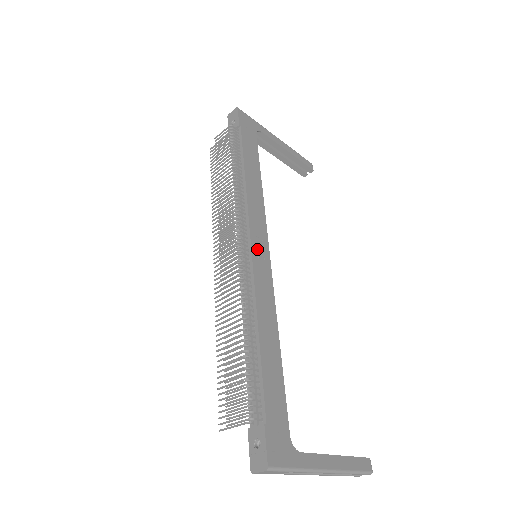
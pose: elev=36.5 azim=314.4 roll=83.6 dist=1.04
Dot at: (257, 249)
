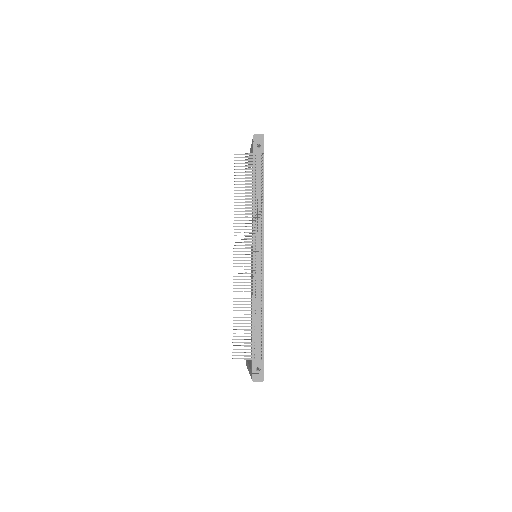
Dot at: (263, 256)
